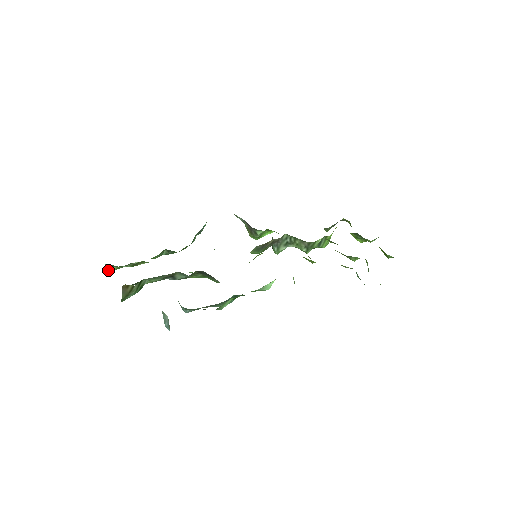
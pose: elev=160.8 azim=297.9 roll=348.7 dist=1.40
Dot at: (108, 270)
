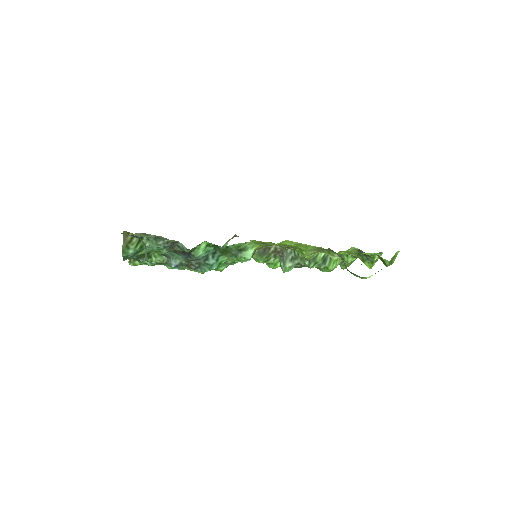
Dot at: (132, 264)
